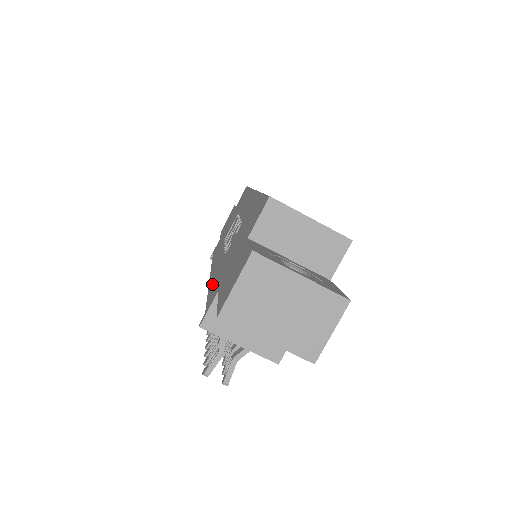
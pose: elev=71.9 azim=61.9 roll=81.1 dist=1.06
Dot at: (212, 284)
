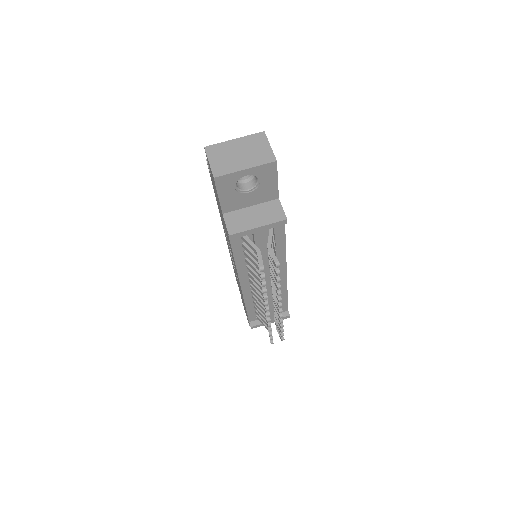
Dot at: occluded
